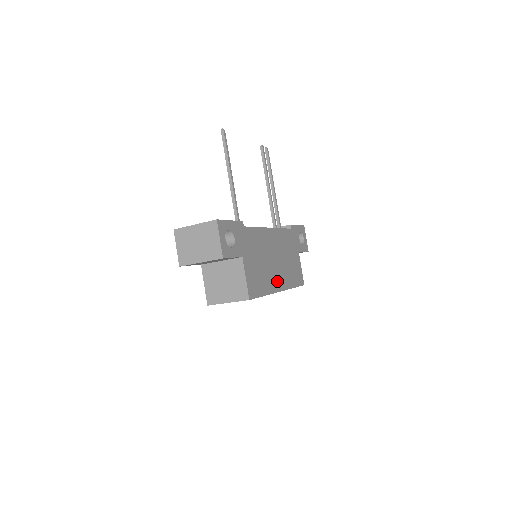
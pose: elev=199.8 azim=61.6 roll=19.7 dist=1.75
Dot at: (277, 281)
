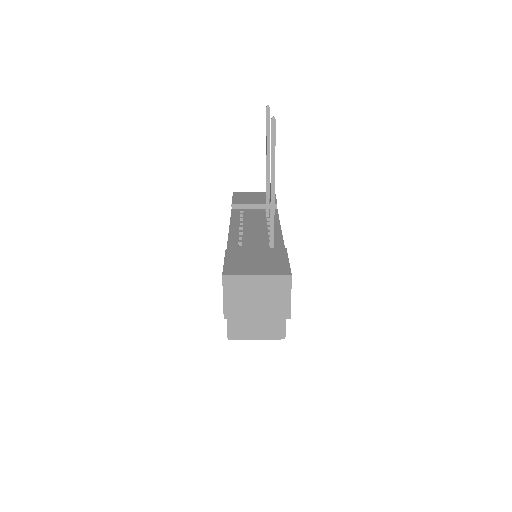
Dot at: occluded
